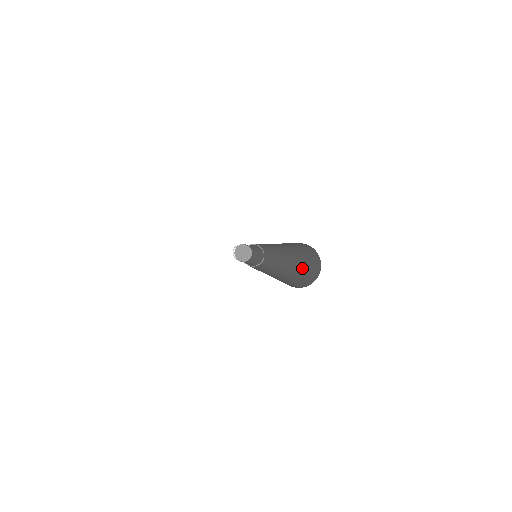
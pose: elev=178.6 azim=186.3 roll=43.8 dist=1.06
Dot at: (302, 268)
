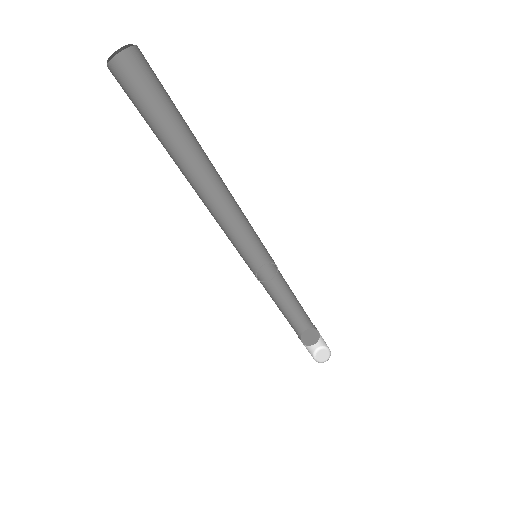
Dot at: occluded
